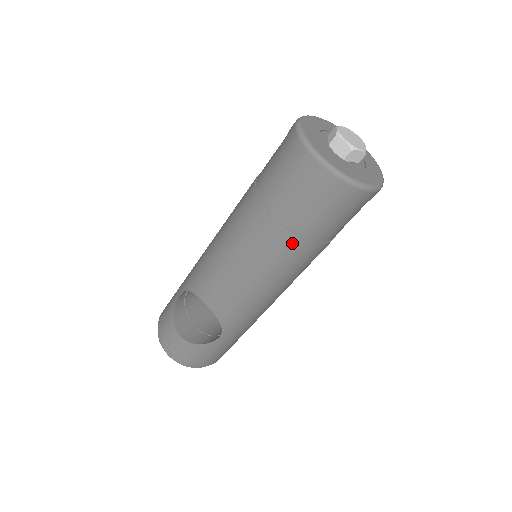
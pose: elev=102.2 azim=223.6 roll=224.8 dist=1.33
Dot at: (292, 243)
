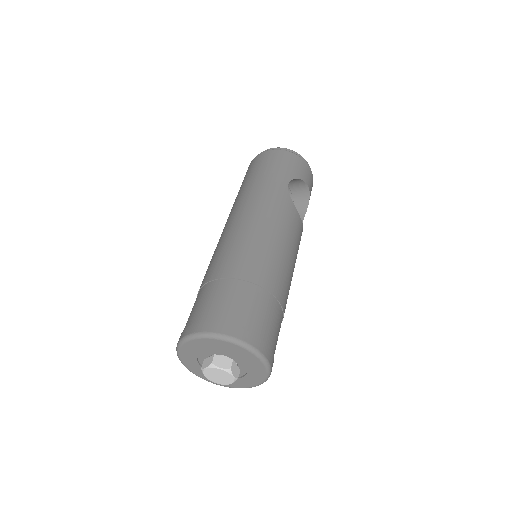
Dot at: occluded
